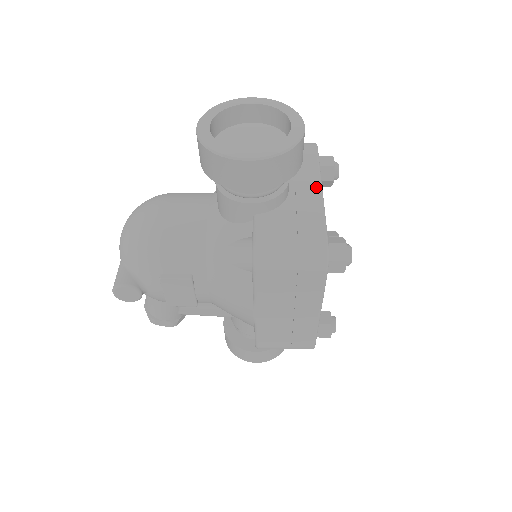
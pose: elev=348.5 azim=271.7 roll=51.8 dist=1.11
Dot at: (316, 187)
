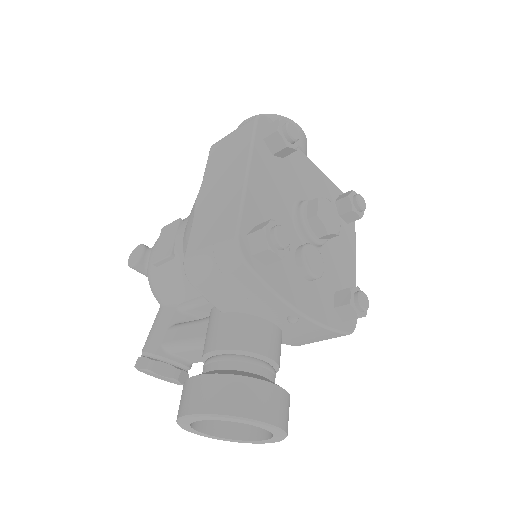
Dot at: occluded
